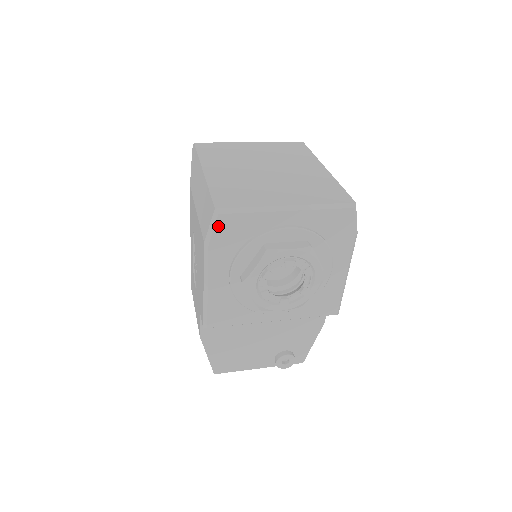
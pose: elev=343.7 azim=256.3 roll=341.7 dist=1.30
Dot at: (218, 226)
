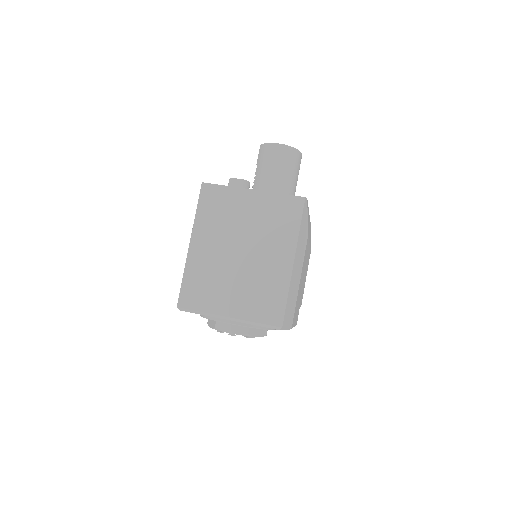
Dot at: occluded
